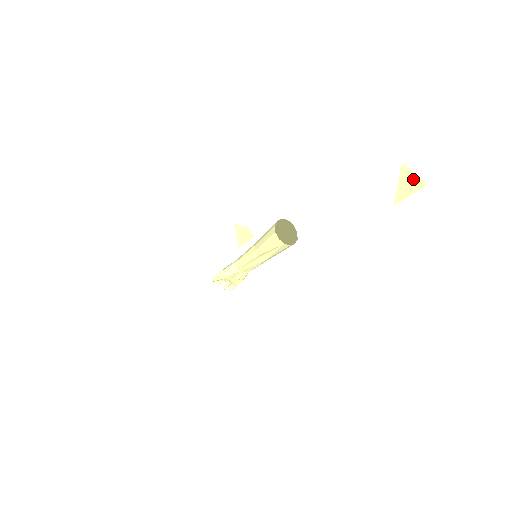
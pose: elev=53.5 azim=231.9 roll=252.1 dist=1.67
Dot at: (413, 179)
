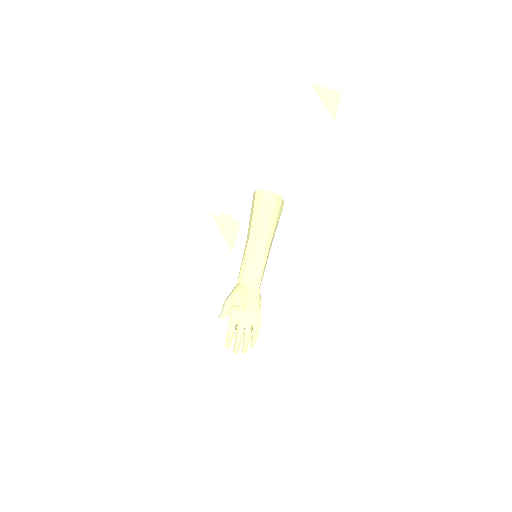
Dot at: (328, 93)
